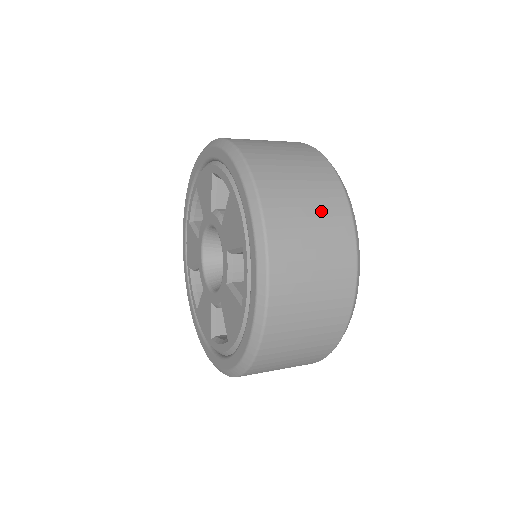
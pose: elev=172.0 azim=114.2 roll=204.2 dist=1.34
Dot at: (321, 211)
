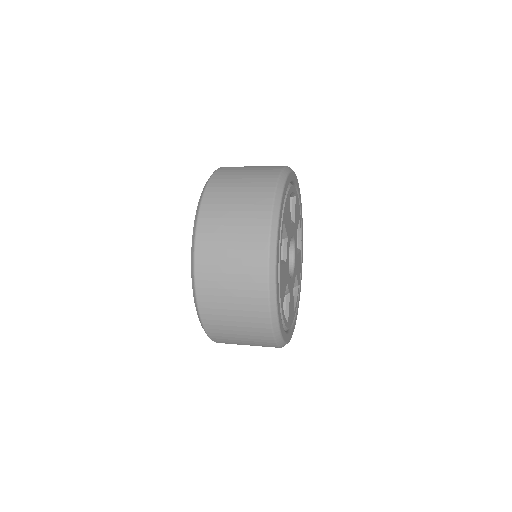
Dot at: (250, 189)
